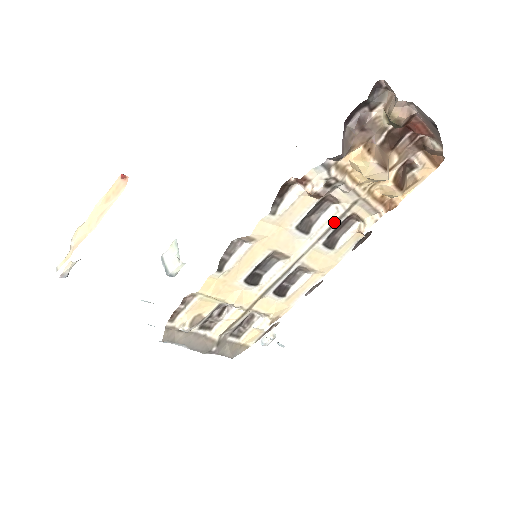
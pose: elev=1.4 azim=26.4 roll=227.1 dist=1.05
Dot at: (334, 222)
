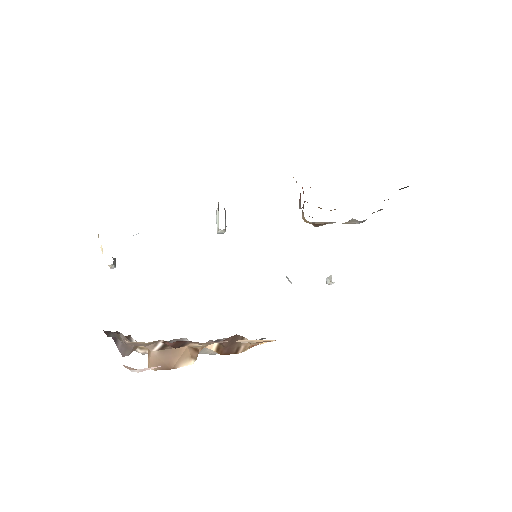
Dot at: occluded
